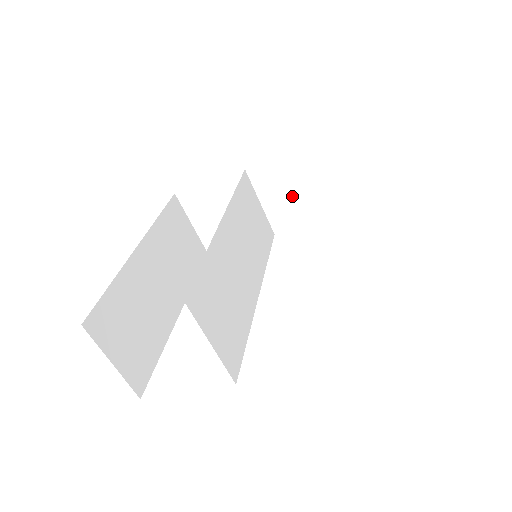
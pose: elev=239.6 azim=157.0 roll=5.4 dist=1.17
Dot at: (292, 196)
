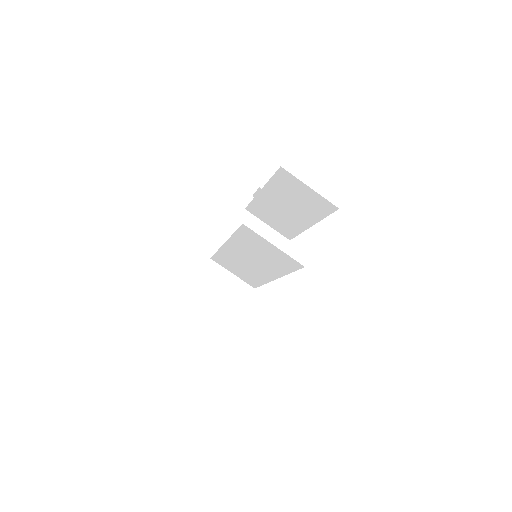
Dot at: occluded
